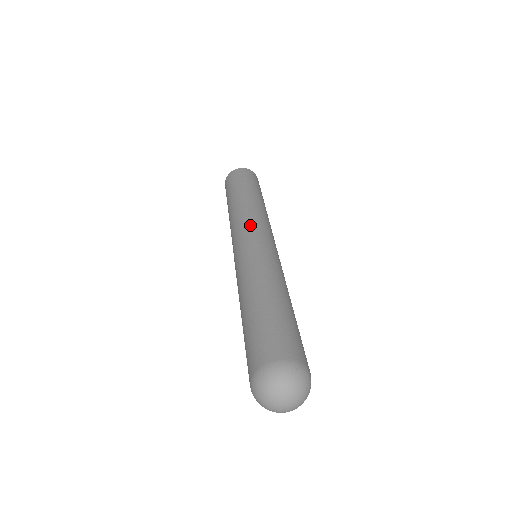
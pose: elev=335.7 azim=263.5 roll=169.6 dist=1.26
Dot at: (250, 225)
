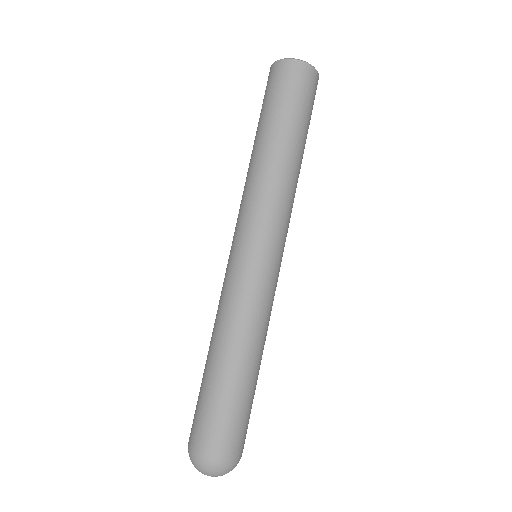
Dot at: (256, 222)
